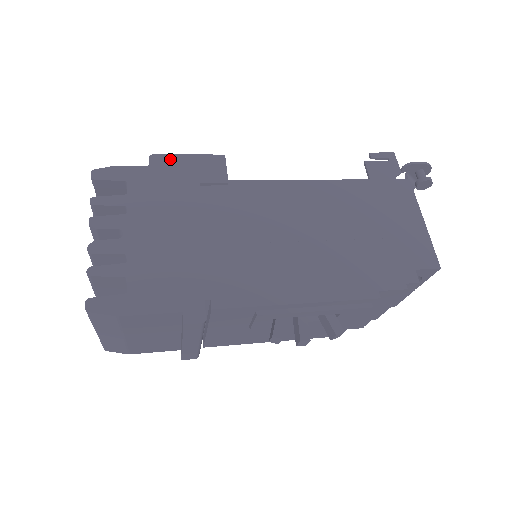
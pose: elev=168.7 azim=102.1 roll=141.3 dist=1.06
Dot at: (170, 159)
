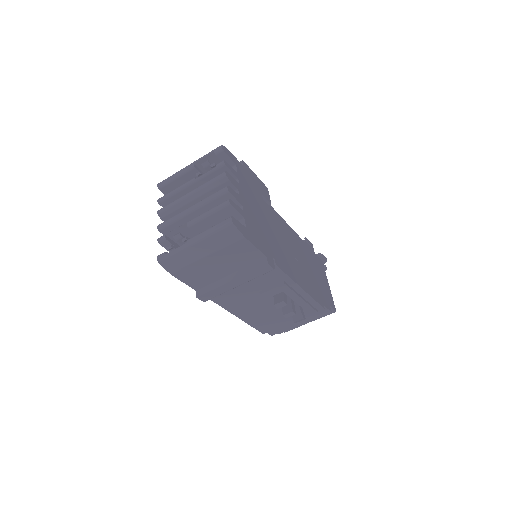
Dot at: (250, 170)
